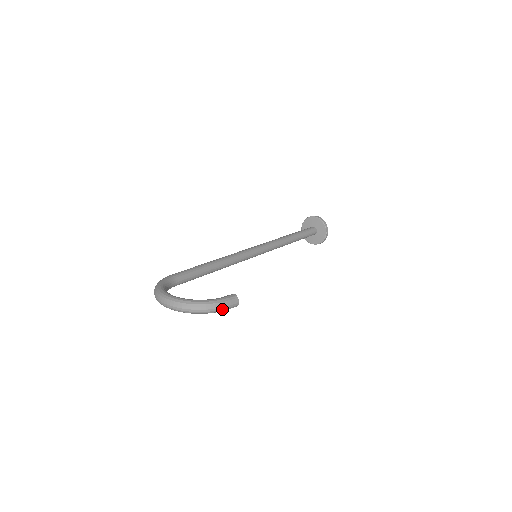
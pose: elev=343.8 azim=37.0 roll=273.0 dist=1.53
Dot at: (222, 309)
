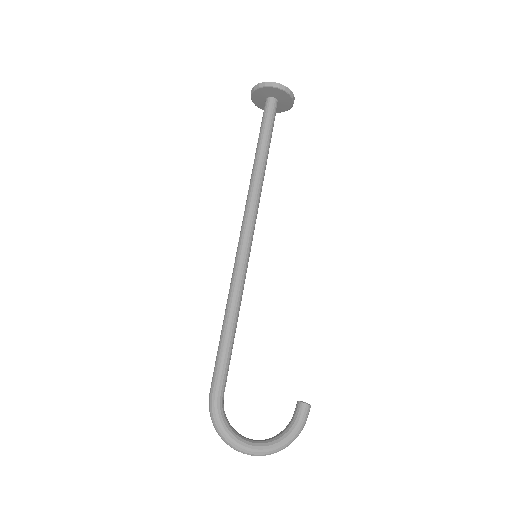
Dot at: (302, 426)
